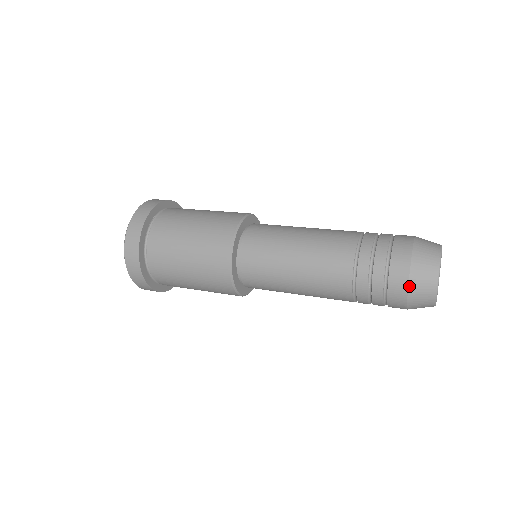
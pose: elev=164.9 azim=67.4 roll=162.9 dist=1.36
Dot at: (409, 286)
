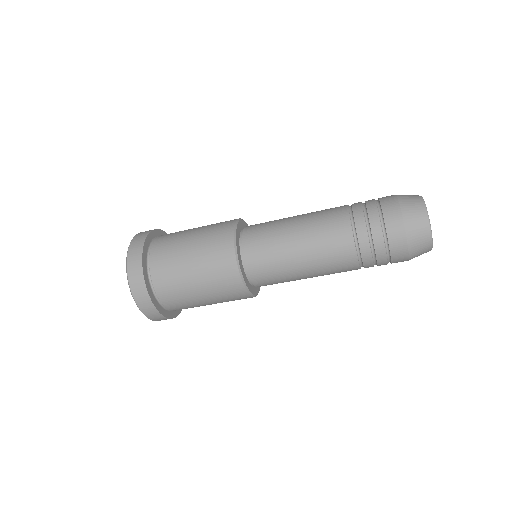
Dot at: (402, 214)
